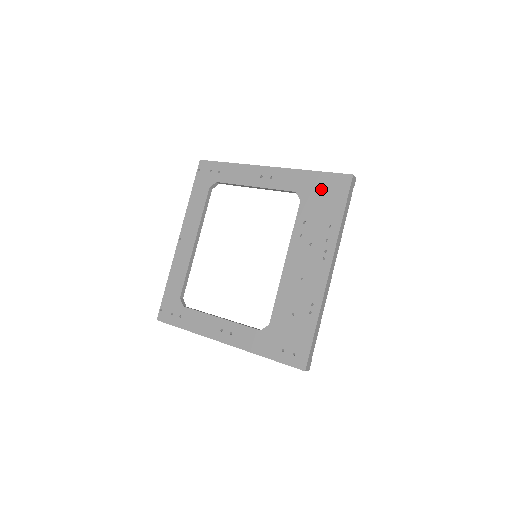
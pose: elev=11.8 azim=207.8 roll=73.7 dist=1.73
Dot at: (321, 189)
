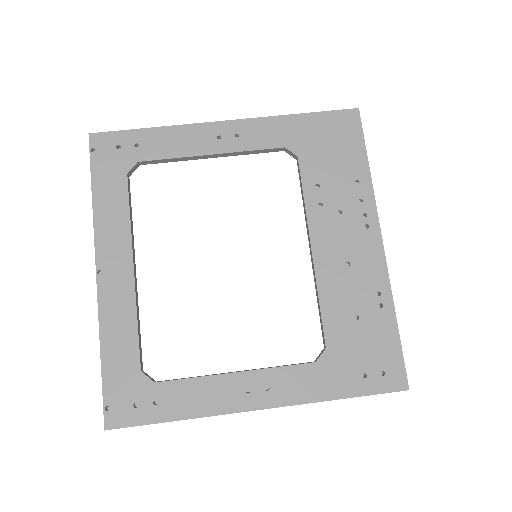
Dot at: (322, 135)
